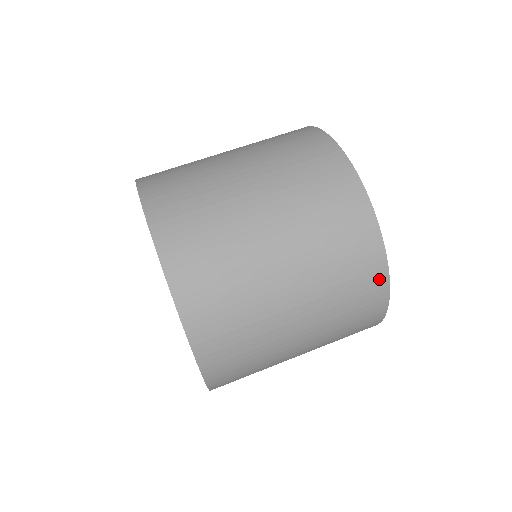
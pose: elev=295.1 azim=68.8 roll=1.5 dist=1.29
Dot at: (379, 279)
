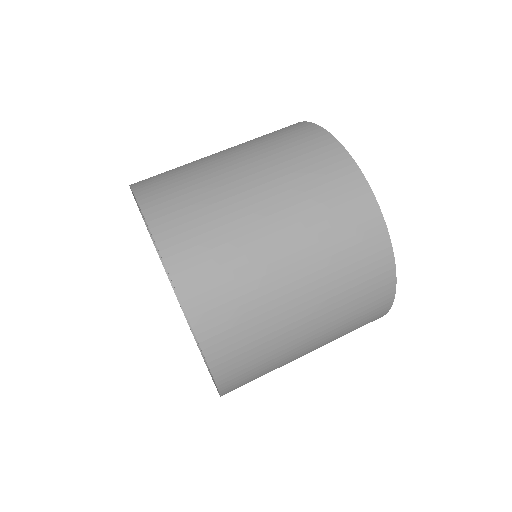
Dot at: (381, 246)
